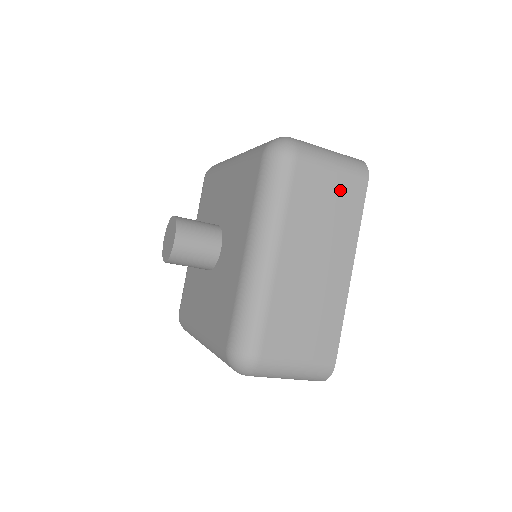
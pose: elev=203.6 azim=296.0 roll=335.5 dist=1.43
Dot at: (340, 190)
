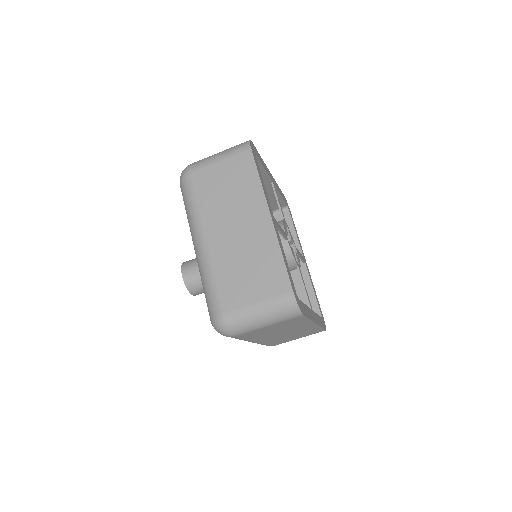
Dot at: (232, 170)
